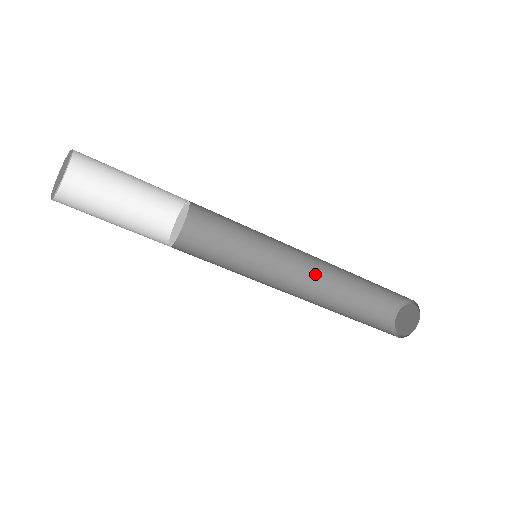
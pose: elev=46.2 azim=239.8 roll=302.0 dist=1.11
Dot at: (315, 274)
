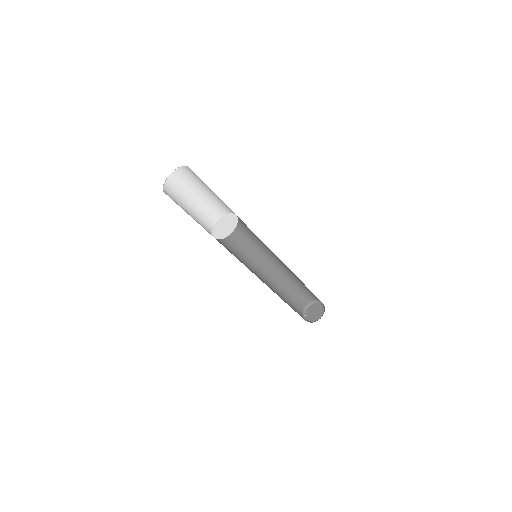
Dot at: (271, 281)
